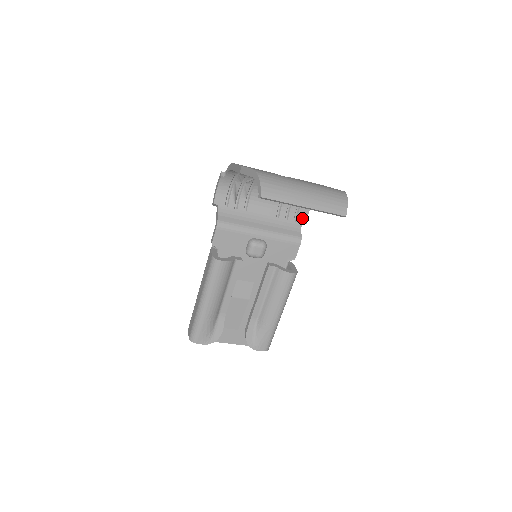
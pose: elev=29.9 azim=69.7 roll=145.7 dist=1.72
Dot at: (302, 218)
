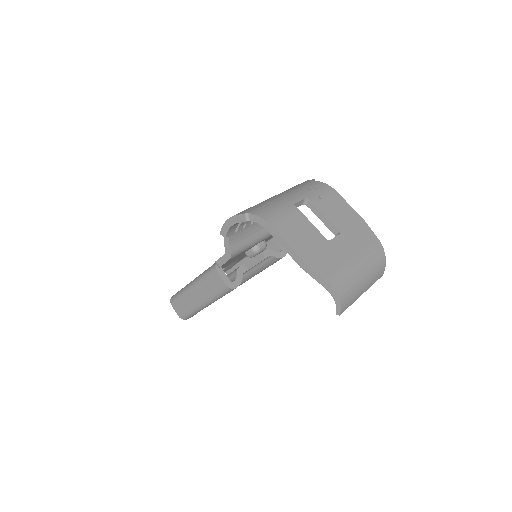
Dot at: occluded
